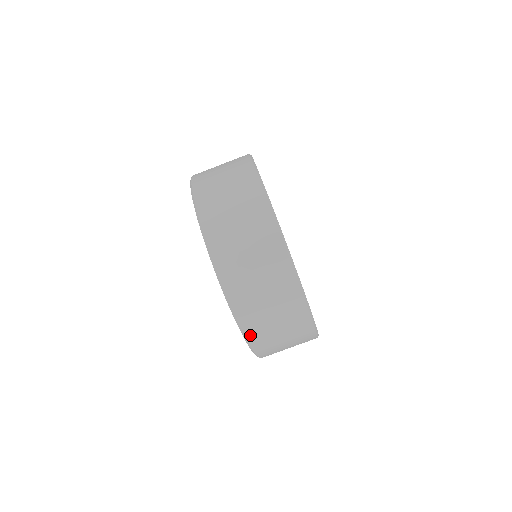
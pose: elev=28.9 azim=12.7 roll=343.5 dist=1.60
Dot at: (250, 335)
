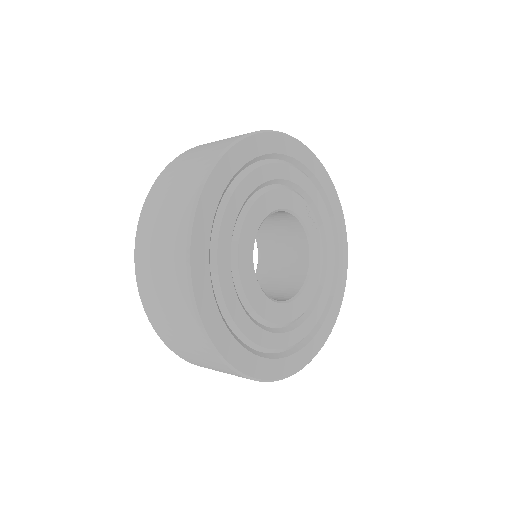
Dot at: (146, 306)
